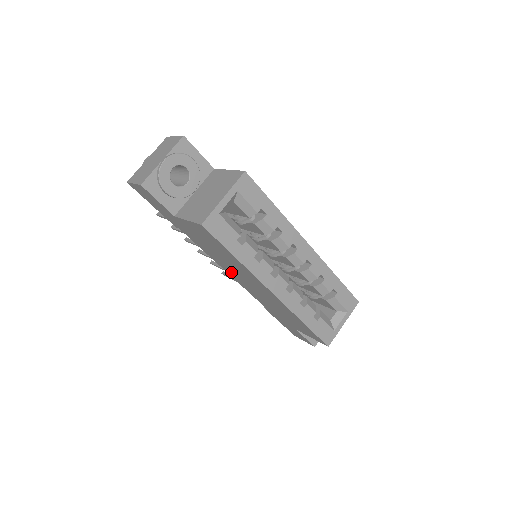
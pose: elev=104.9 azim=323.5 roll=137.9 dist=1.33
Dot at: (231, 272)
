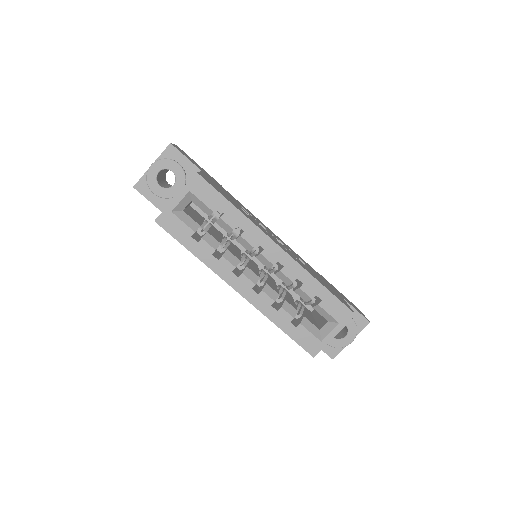
Dot at: occluded
